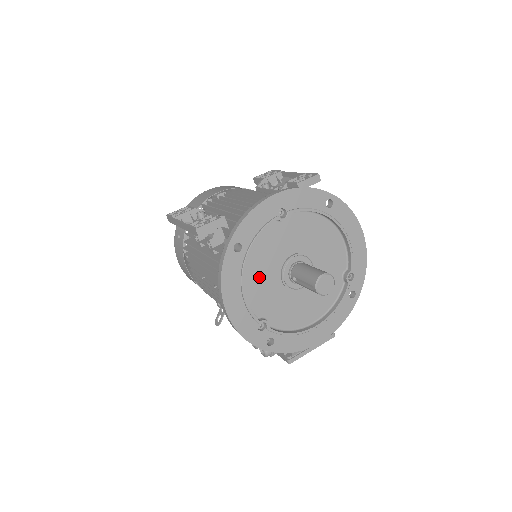
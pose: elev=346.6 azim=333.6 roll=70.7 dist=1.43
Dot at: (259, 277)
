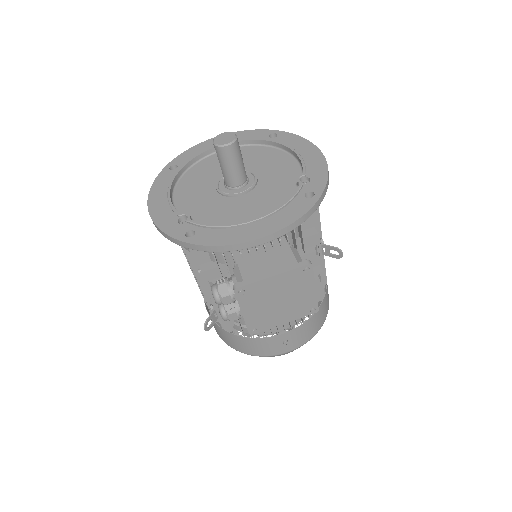
Dot at: (192, 188)
